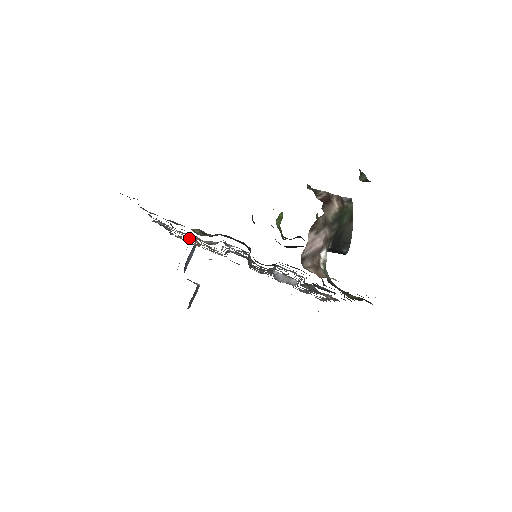
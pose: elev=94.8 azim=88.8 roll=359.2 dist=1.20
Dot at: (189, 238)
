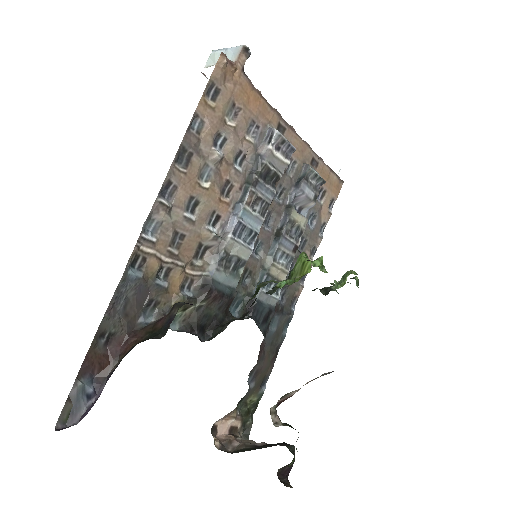
Dot at: (197, 205)
